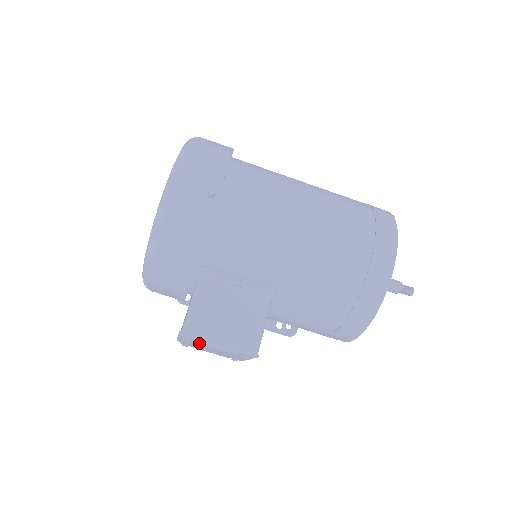
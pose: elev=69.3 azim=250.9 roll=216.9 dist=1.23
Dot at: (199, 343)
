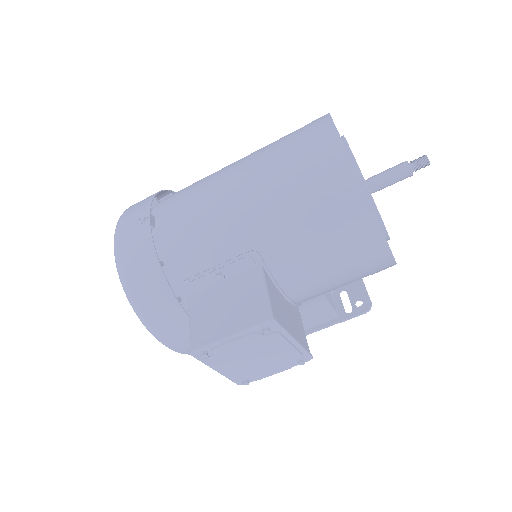
Dot at: (212, 350)
